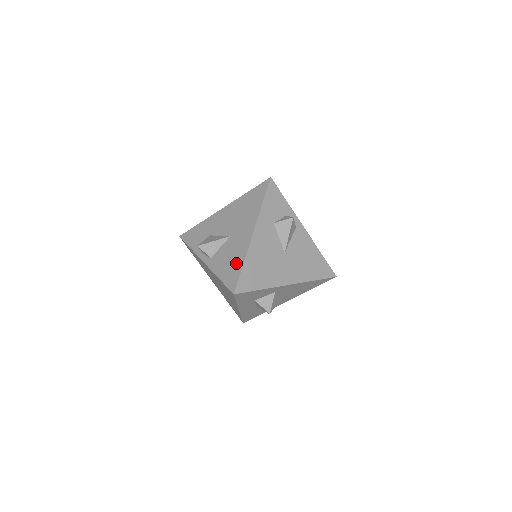
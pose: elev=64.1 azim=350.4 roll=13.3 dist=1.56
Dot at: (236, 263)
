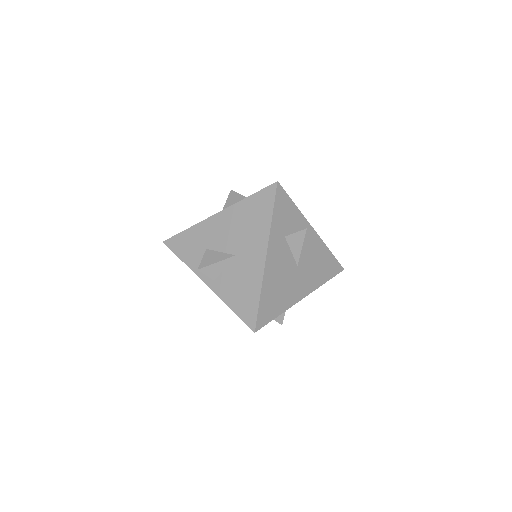
Dot at: (250, 294)
